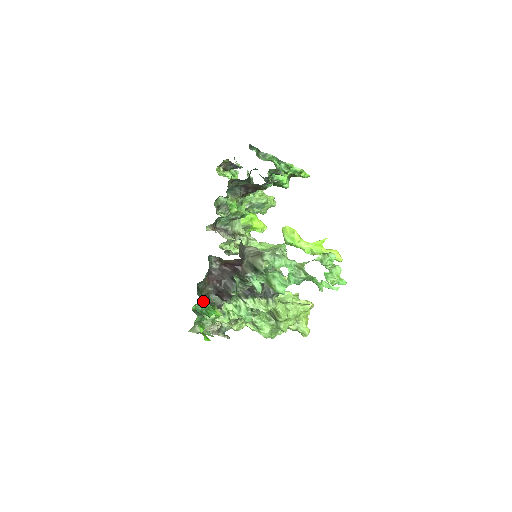
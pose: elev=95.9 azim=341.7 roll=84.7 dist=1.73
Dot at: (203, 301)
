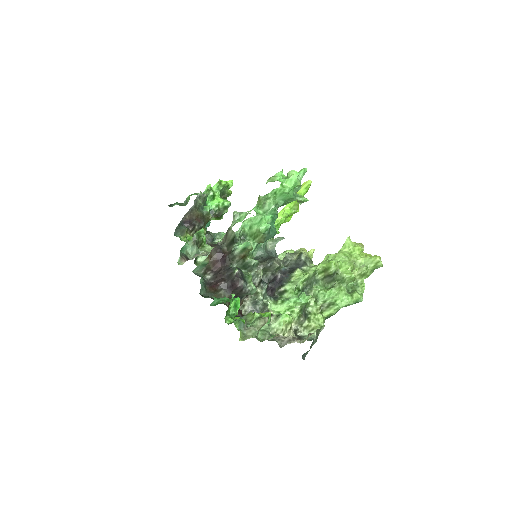
Dot at: (213, 297)
